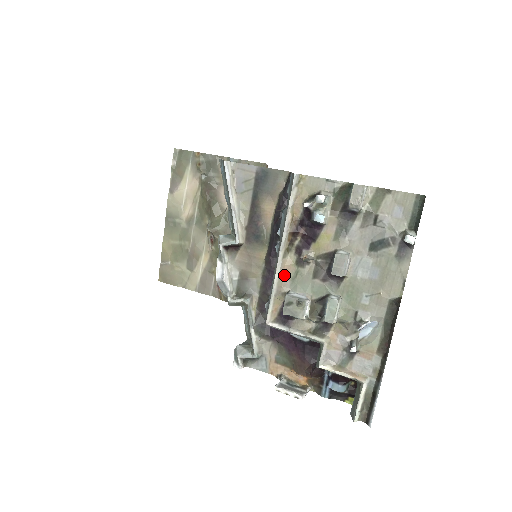
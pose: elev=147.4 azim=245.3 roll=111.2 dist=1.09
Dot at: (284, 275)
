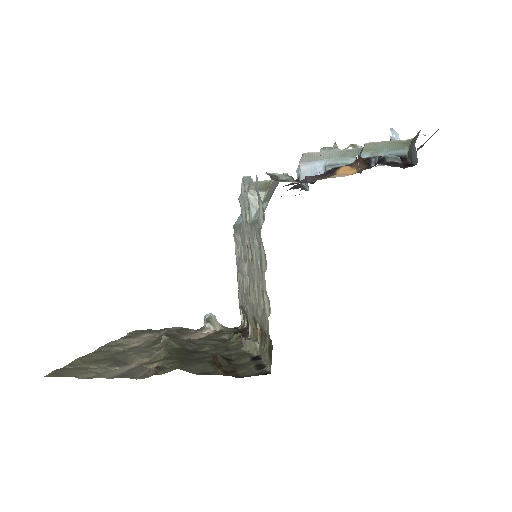
Dot at: occluded
